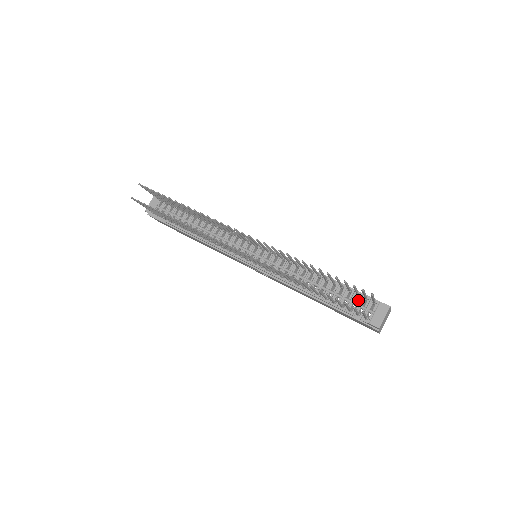
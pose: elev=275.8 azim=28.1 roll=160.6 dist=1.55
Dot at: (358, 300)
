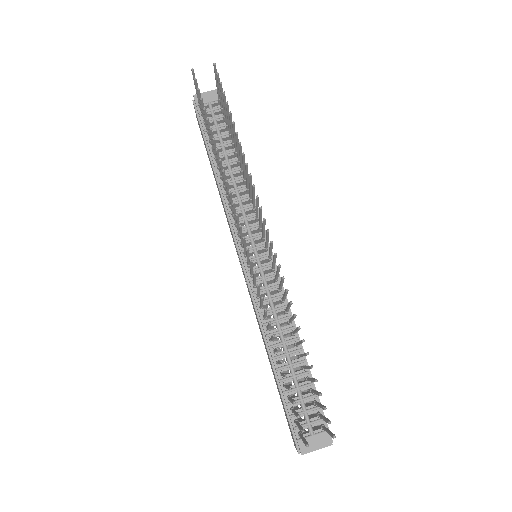
Dot at: (310, 406)
